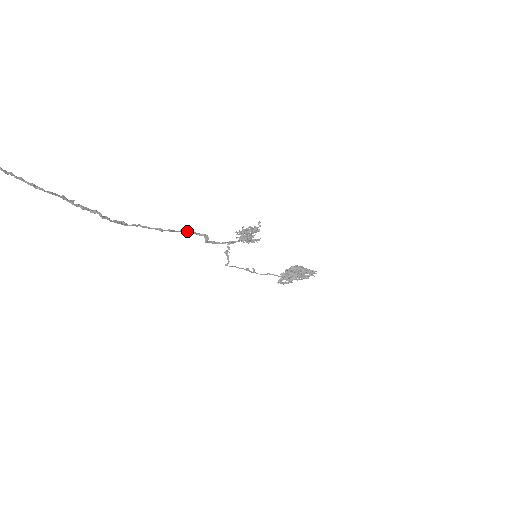
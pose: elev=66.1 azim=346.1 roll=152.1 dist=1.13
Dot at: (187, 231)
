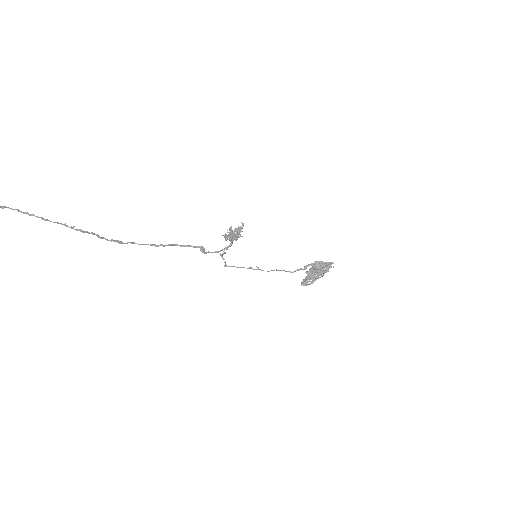
Dot at: (181, 245)
